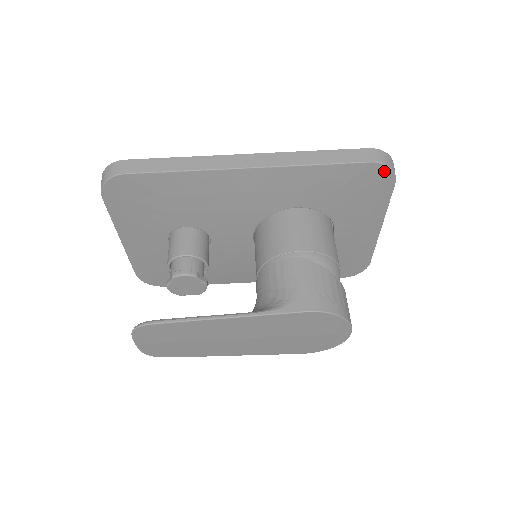
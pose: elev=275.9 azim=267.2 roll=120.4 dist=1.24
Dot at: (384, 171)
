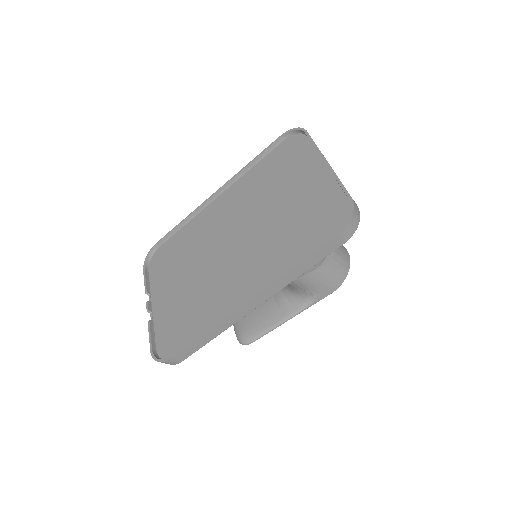
Dot at: occluded
